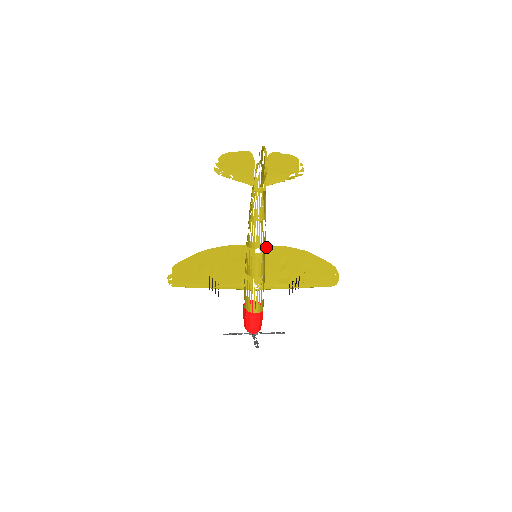
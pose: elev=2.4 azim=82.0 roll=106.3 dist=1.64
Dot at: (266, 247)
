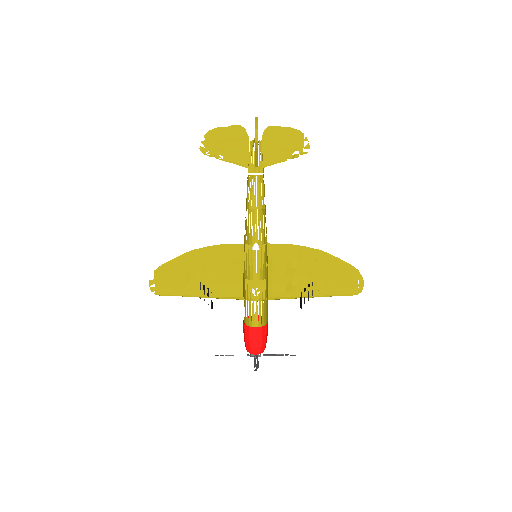
Dot at: (269, 246)
